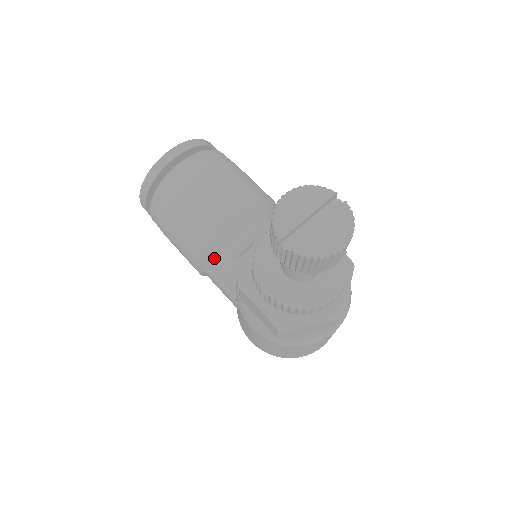
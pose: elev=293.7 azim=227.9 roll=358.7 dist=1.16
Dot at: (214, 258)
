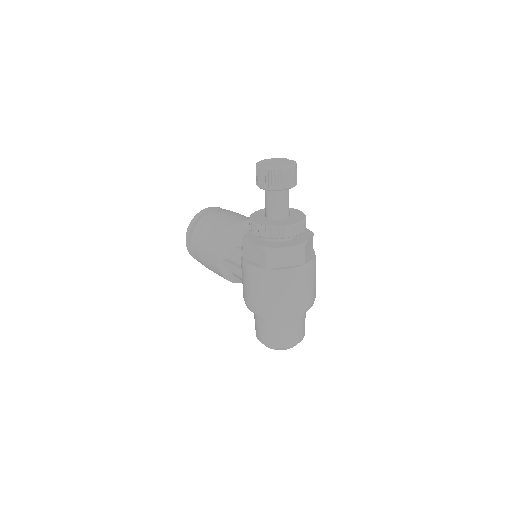
Dot at: (229, 247)
